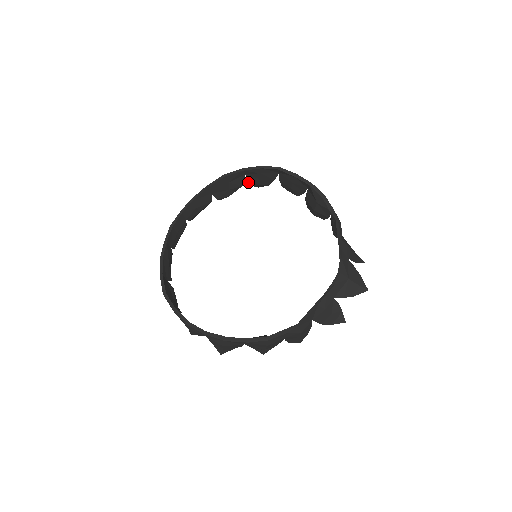
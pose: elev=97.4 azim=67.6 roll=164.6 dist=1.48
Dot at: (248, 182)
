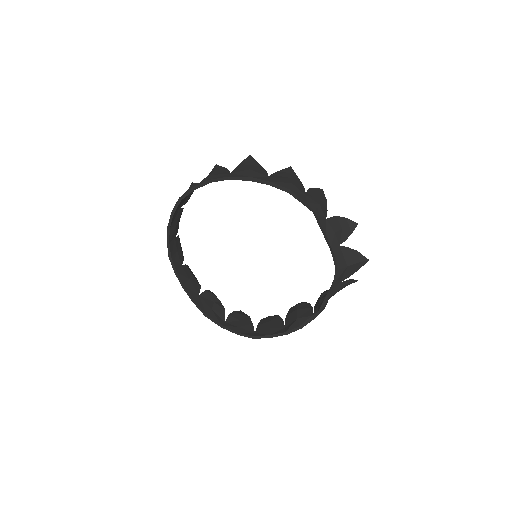
Dot at: occluded
